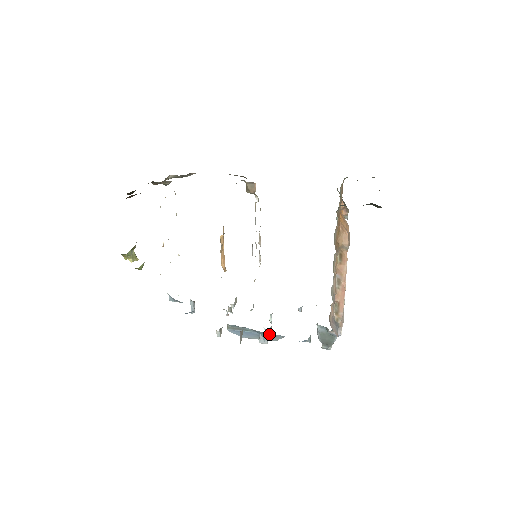
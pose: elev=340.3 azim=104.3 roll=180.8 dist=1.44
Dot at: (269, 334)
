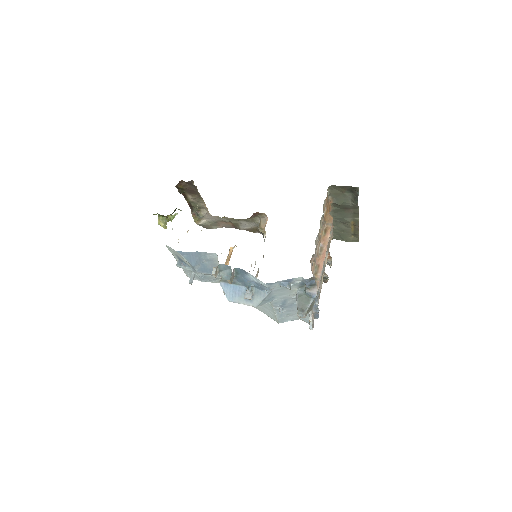
Dot at: (255, 290)
